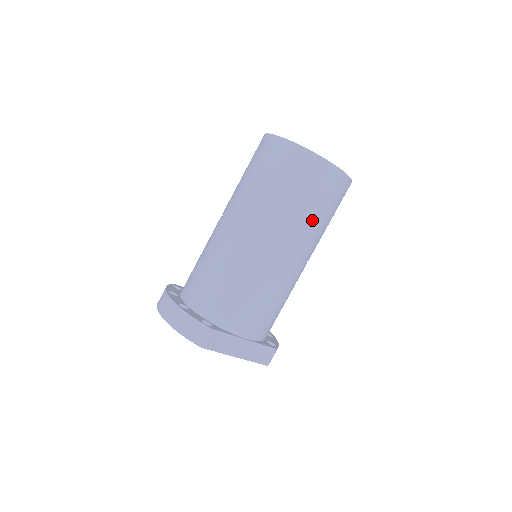
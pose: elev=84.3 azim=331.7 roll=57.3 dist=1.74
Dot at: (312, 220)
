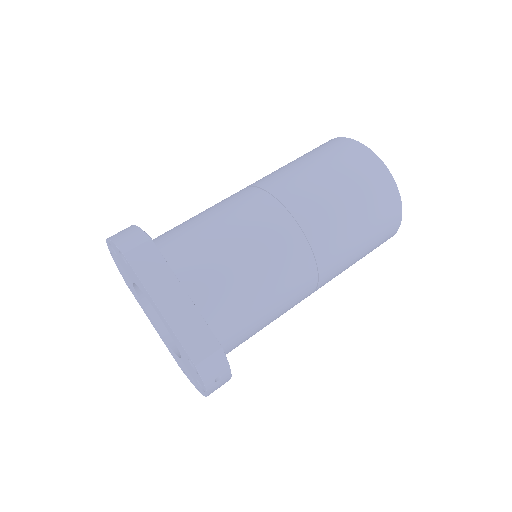
Dot at: (337, 201)
